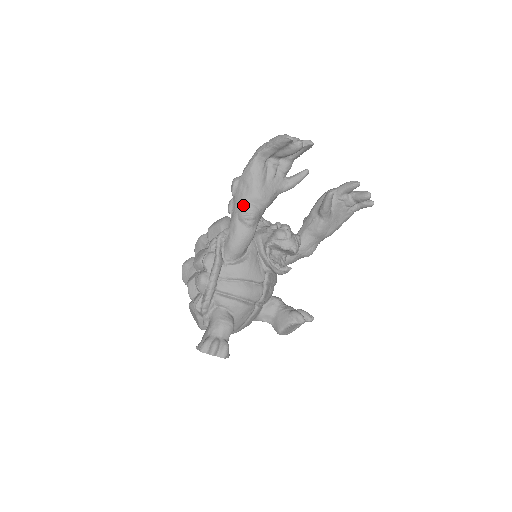
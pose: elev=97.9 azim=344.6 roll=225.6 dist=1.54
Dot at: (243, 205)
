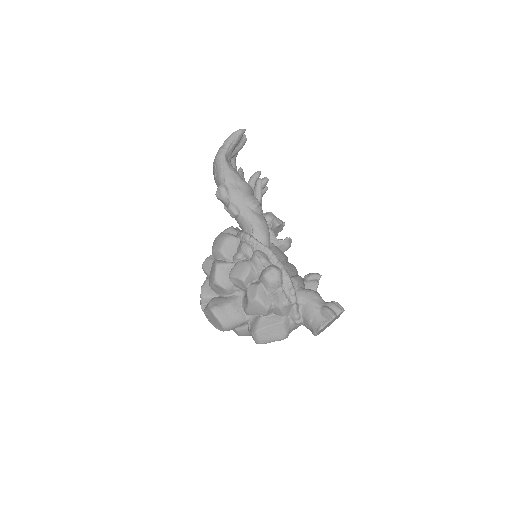
Dot at: (248, 197)
